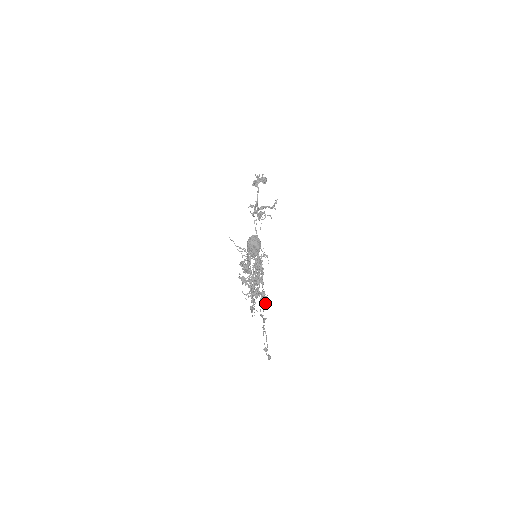
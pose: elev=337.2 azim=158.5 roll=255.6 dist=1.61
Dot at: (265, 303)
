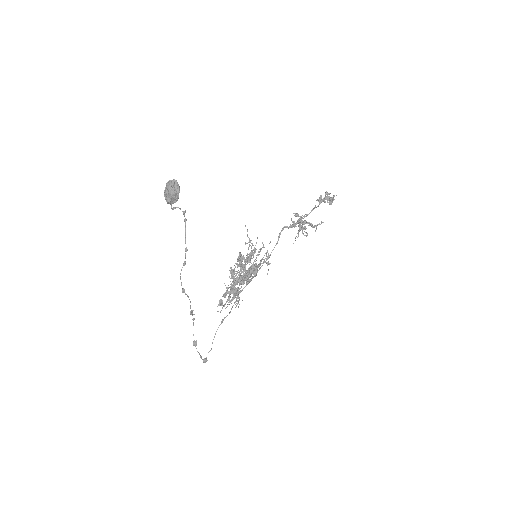
Dot at: (236, 306)
